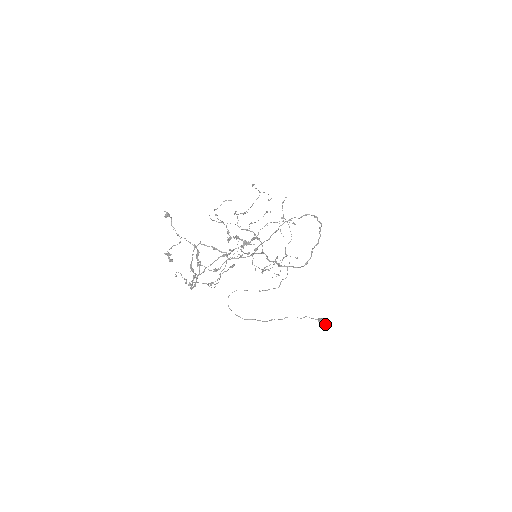
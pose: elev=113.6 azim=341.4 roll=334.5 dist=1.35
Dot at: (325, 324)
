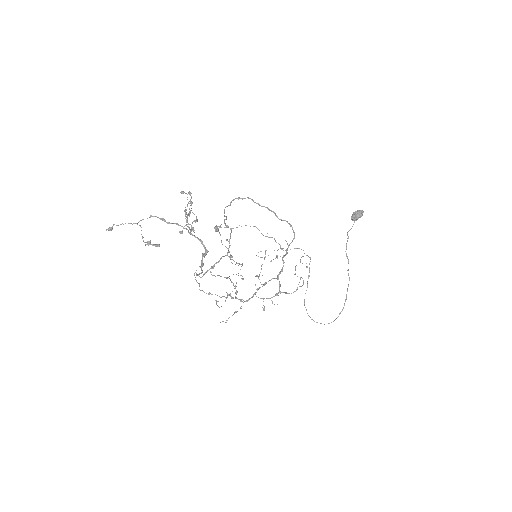
Dot at: (358, 212)
